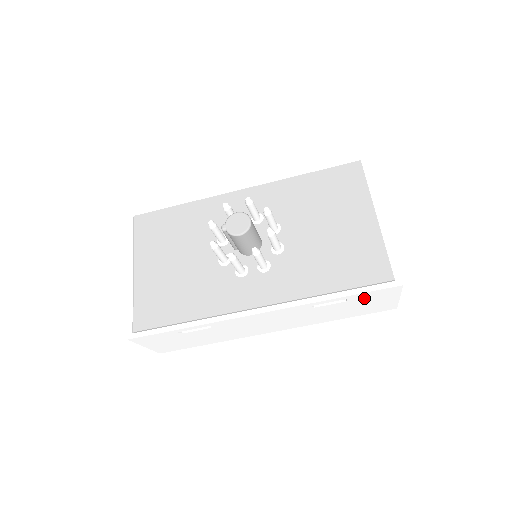
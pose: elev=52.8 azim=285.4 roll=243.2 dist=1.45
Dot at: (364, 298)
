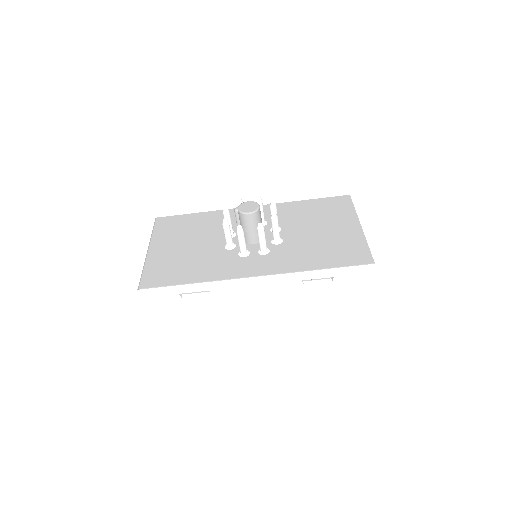
Dot at: (348, 281)
